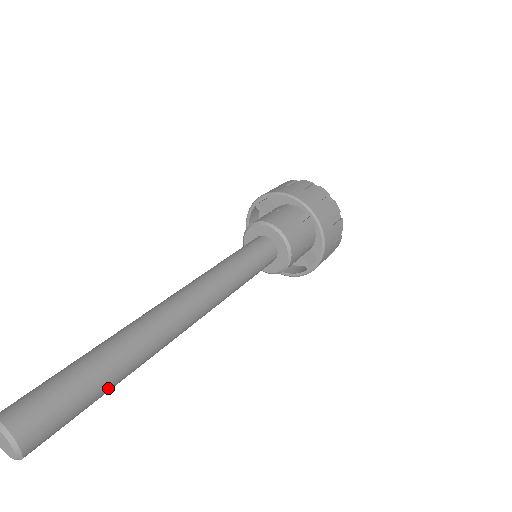
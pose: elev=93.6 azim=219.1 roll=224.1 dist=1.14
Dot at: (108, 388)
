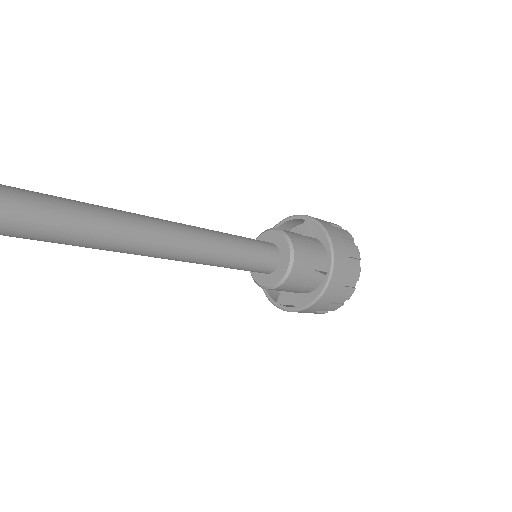
Dot at: (28, 238)
